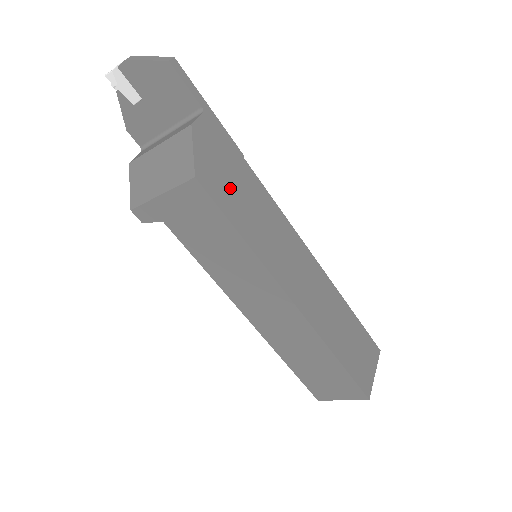
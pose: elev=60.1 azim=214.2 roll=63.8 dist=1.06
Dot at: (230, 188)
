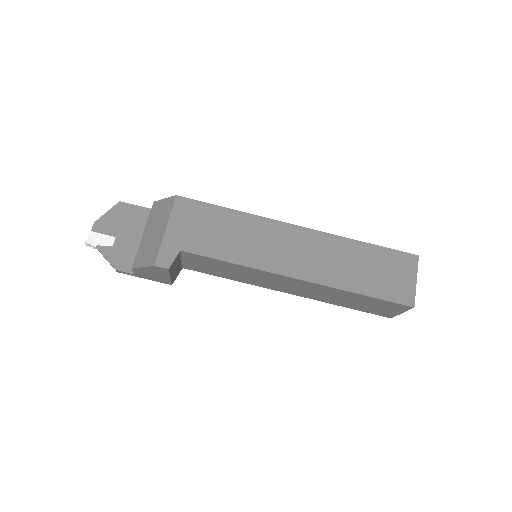
Dot at: occluded
